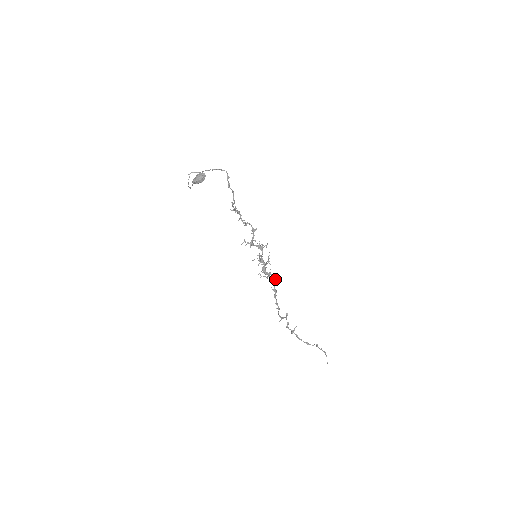
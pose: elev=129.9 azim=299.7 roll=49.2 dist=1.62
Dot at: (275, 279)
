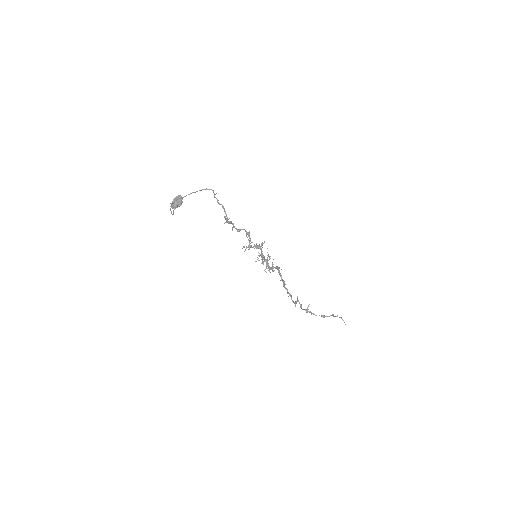
Dot at: (279, 270)
